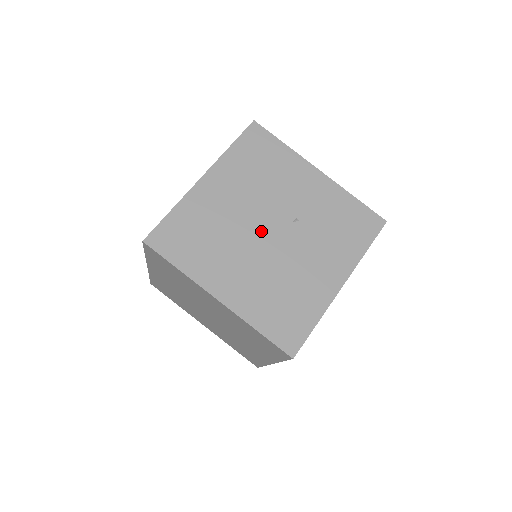
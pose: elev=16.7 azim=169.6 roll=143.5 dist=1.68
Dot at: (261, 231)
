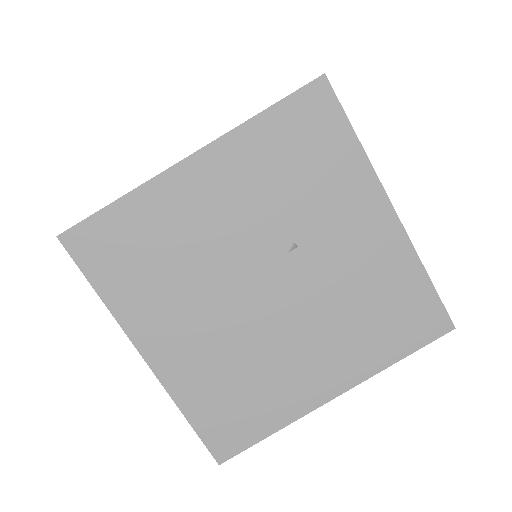
Dot at: occluded
